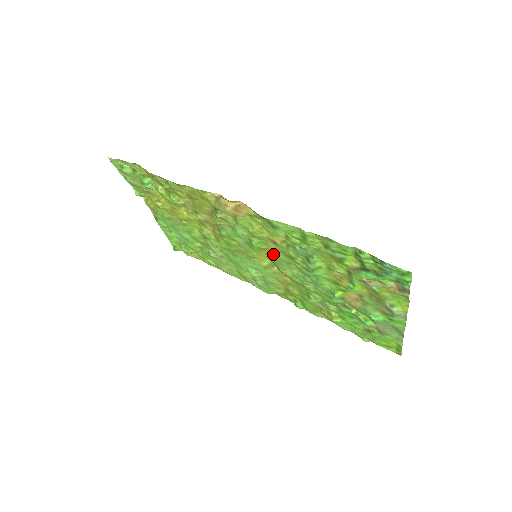
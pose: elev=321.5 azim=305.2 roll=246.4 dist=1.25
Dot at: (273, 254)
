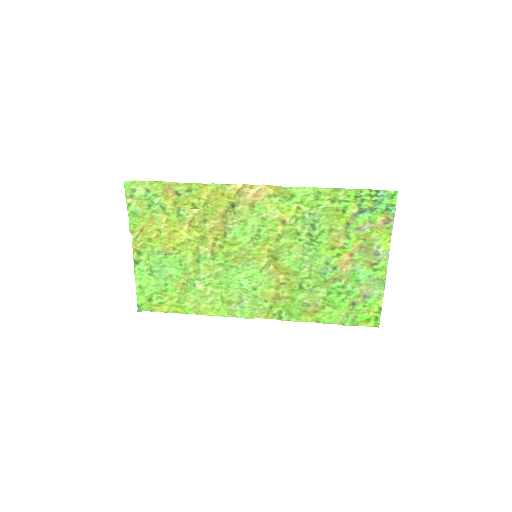
Dot at: (277, 241)
